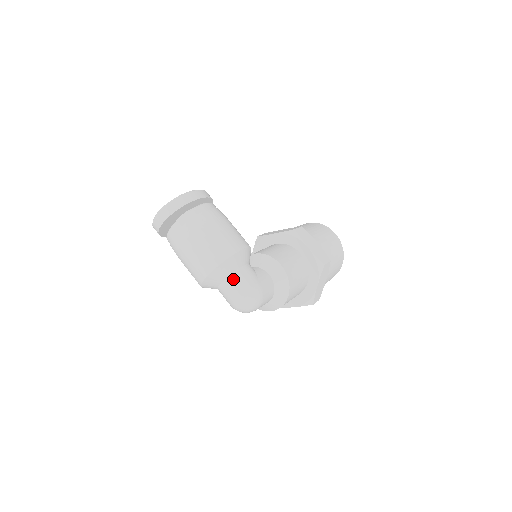
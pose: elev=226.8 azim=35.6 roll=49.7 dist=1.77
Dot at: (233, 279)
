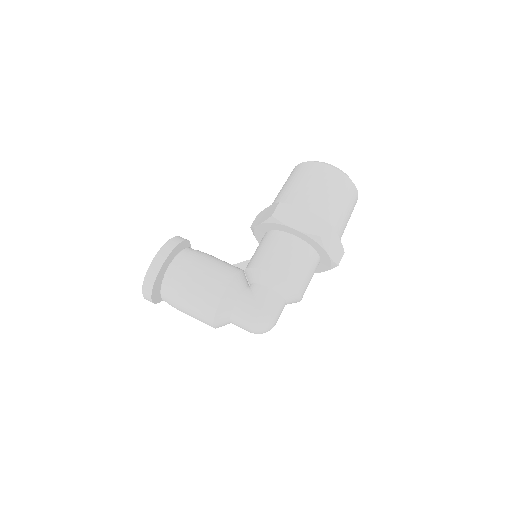
Dot at: (235, 318)
